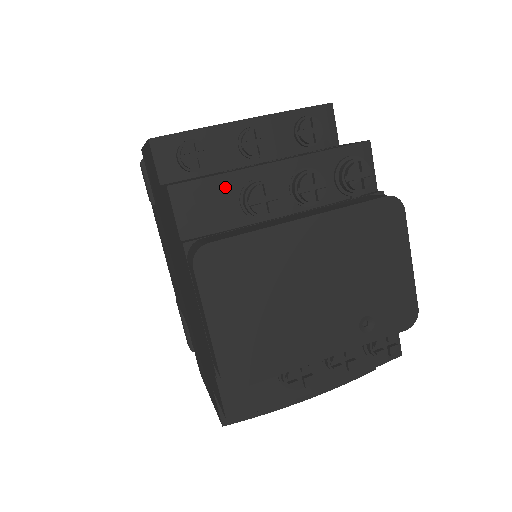
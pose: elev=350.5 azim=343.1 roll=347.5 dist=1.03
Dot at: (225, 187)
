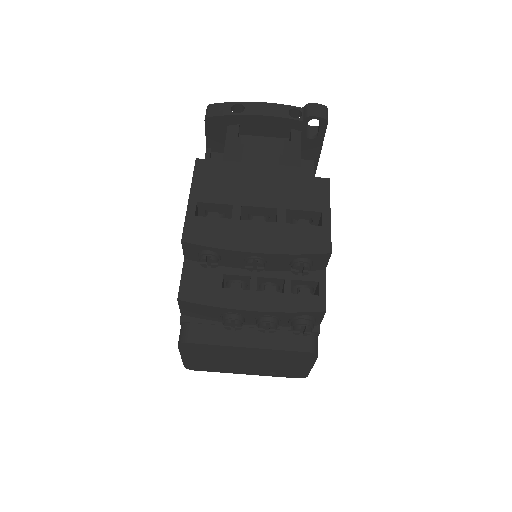
Dot at: (213, 310)
